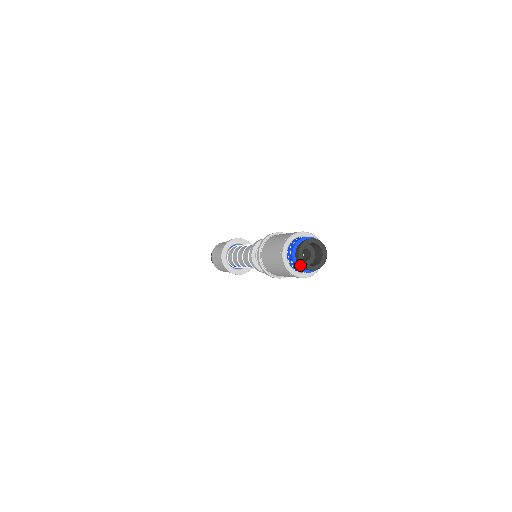
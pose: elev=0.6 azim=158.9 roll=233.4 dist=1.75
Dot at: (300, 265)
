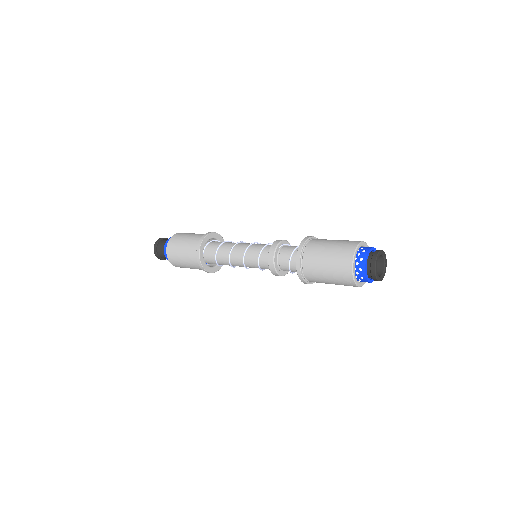
Dot at: occluded
